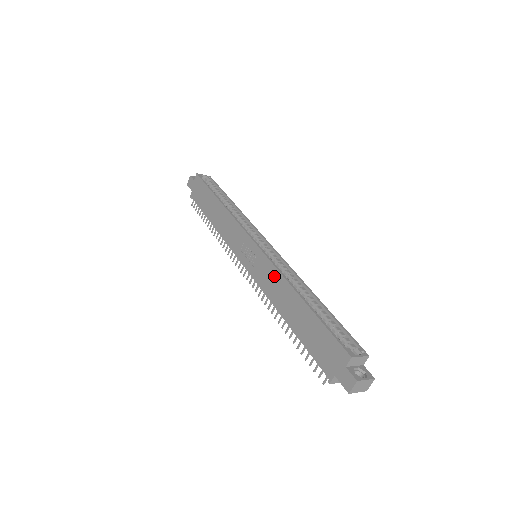
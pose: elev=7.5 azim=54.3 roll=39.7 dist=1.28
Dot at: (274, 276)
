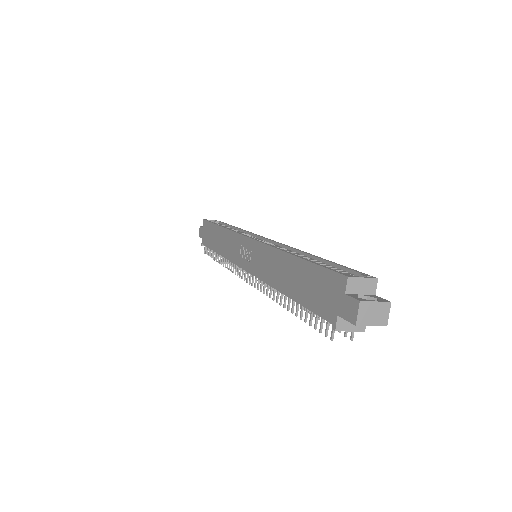
Dot at: (267, 255)
